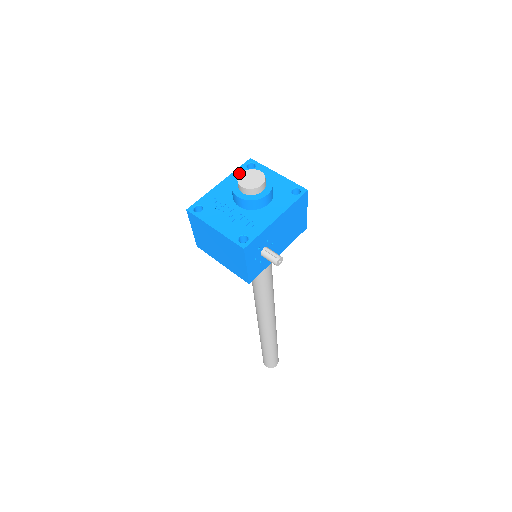
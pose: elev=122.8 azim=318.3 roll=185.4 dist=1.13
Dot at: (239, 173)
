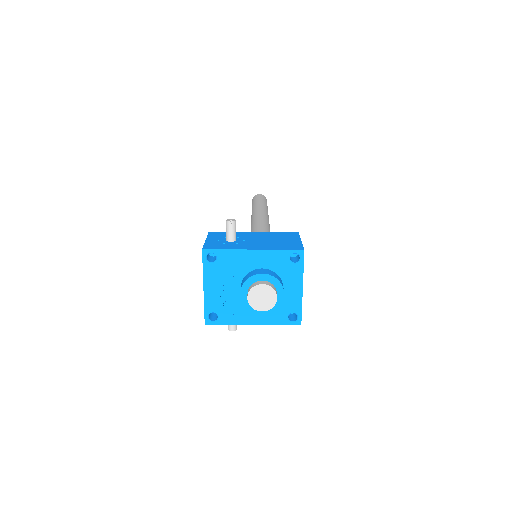
Dot at: (278, 256)
